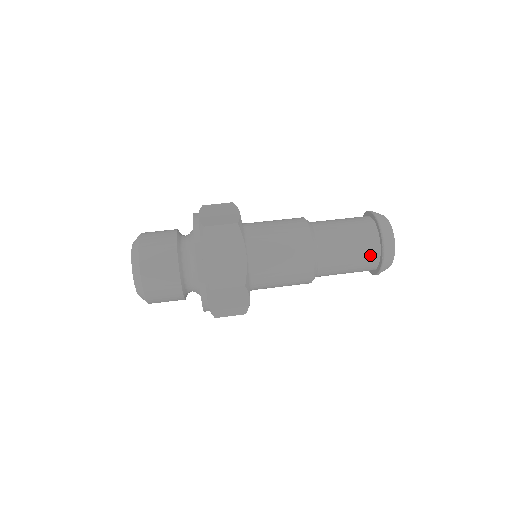
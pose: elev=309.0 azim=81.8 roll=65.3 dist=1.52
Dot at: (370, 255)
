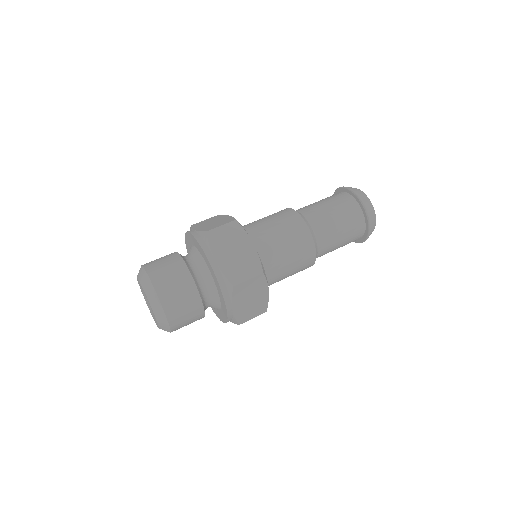
Dot at: (356, 220)
